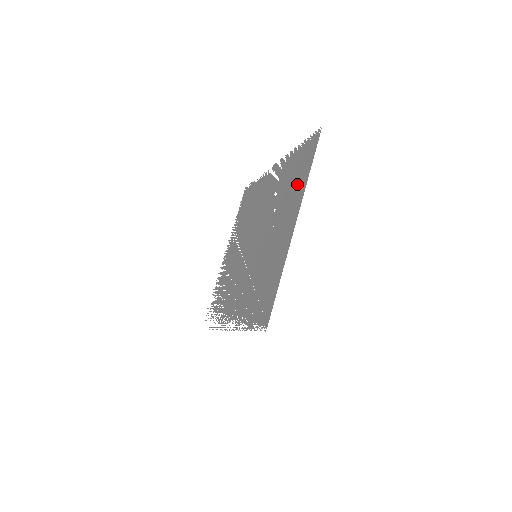
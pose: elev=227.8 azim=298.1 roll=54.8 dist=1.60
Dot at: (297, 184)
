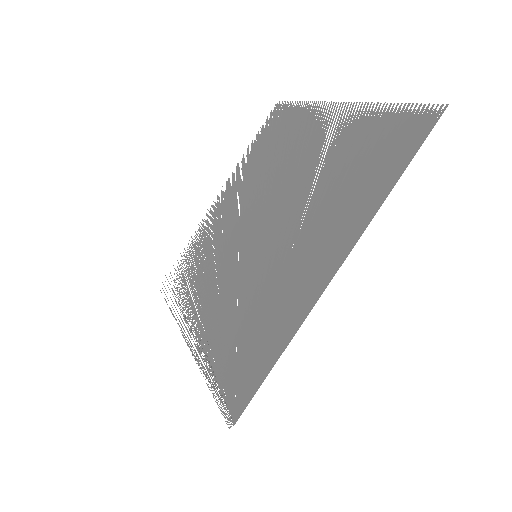
Dot at: (360, 190)
